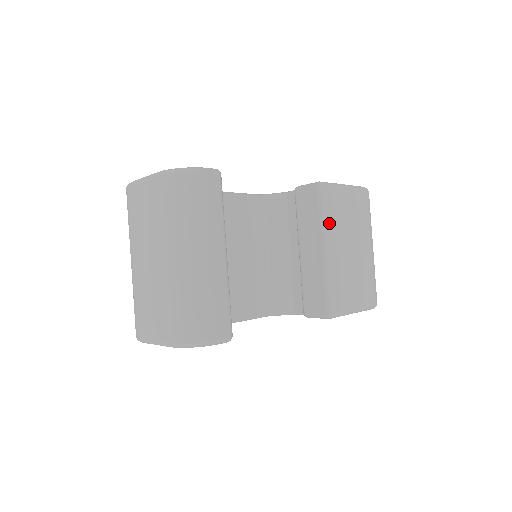
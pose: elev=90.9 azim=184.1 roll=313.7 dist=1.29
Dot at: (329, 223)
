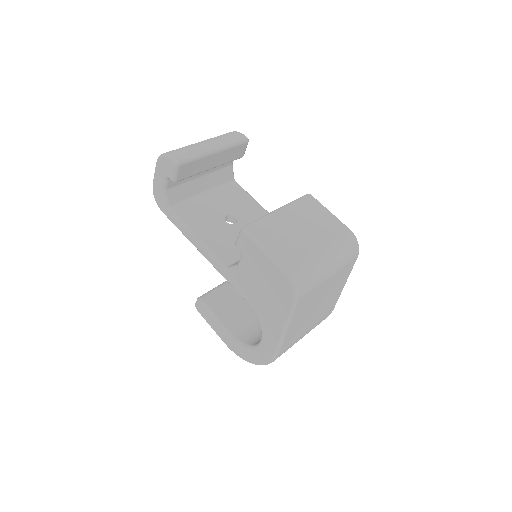
Dot at: (295, 206)
